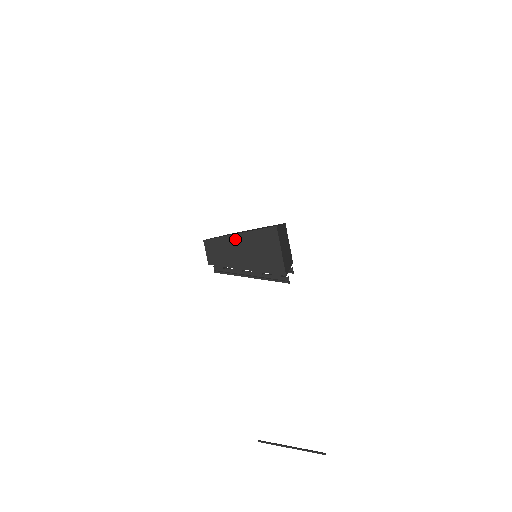
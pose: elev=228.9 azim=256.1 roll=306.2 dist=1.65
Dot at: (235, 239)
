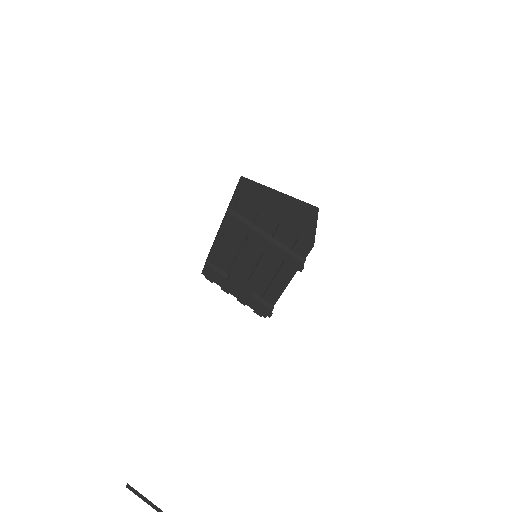
Dot at: (274, 193)
